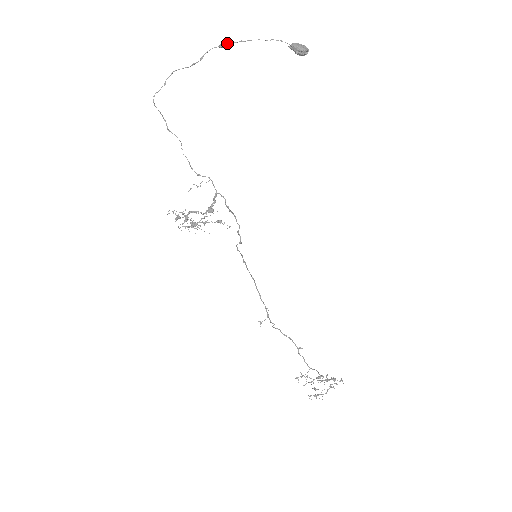
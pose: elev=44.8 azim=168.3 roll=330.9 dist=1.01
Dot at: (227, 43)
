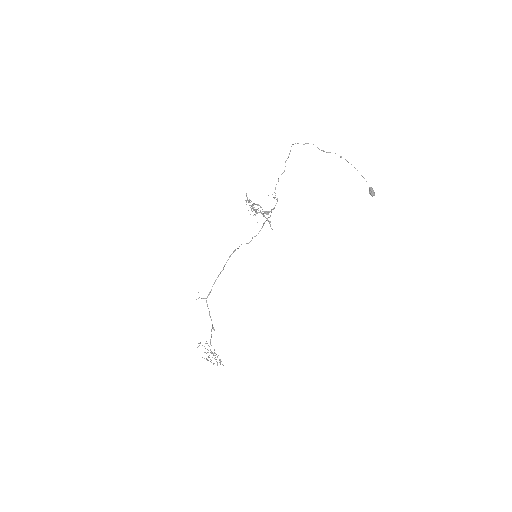
Dot at: (345, 159)
